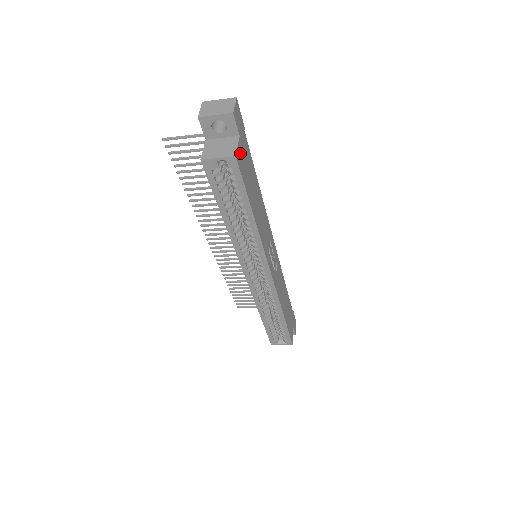
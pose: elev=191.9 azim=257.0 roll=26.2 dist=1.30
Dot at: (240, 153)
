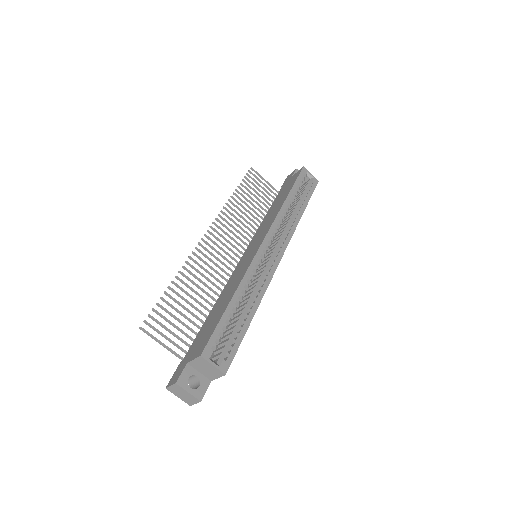
Dot at: occluded
